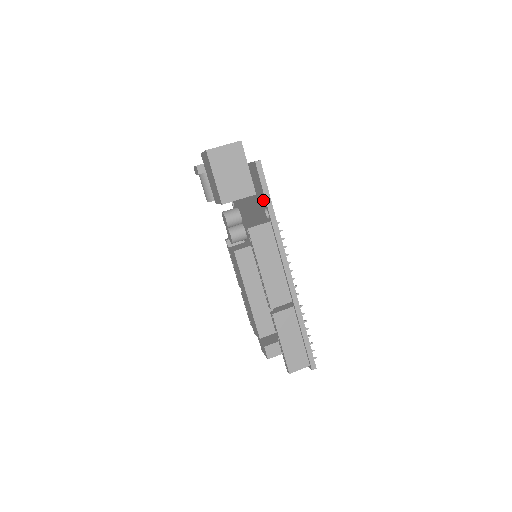
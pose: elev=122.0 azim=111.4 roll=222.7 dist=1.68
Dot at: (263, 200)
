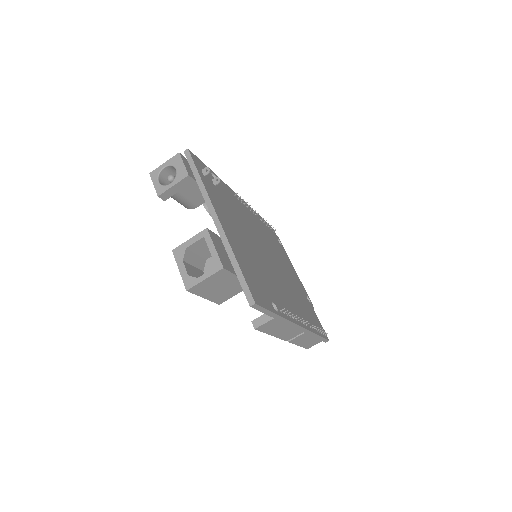
Dot at: occluded
